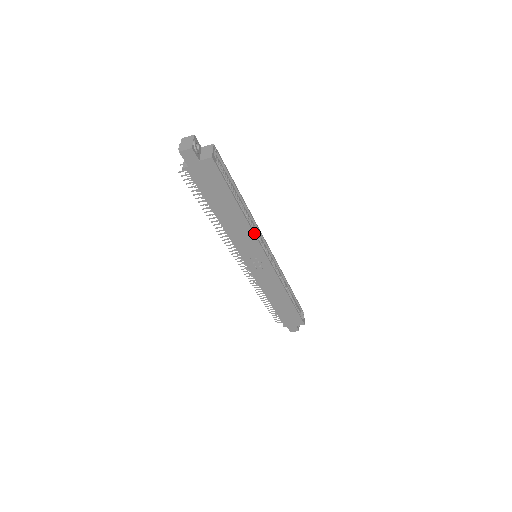
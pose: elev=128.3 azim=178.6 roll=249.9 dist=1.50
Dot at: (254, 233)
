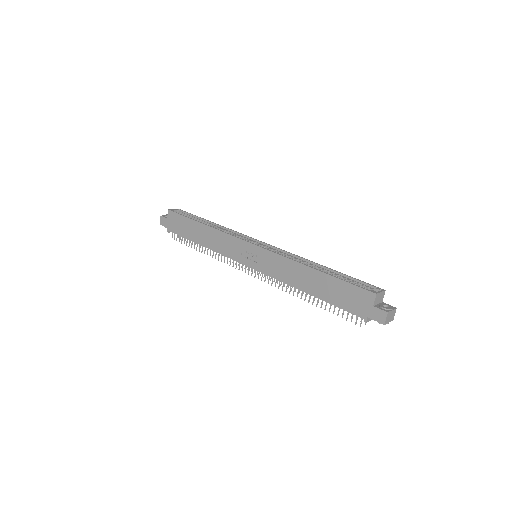
Dot at: (224, 232)
